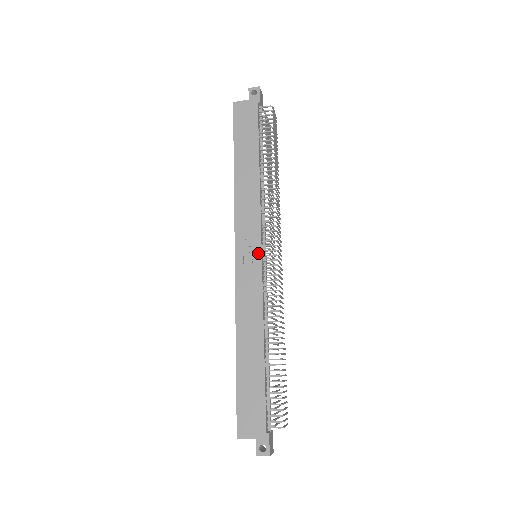
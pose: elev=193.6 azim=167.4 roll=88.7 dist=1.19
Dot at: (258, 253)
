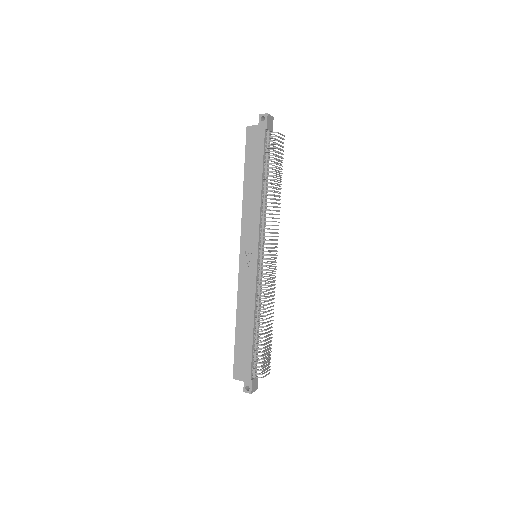
Dot at: (255, 257)
